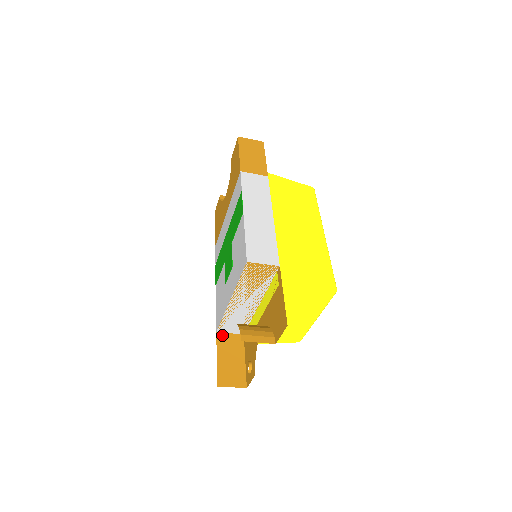
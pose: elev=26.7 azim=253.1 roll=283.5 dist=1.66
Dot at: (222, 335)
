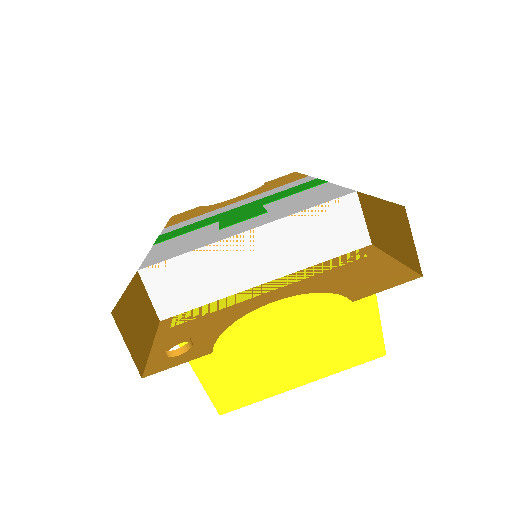
Dot at: (141, 283)
